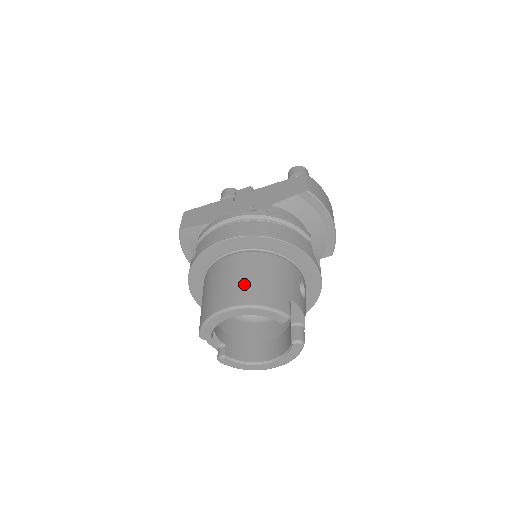
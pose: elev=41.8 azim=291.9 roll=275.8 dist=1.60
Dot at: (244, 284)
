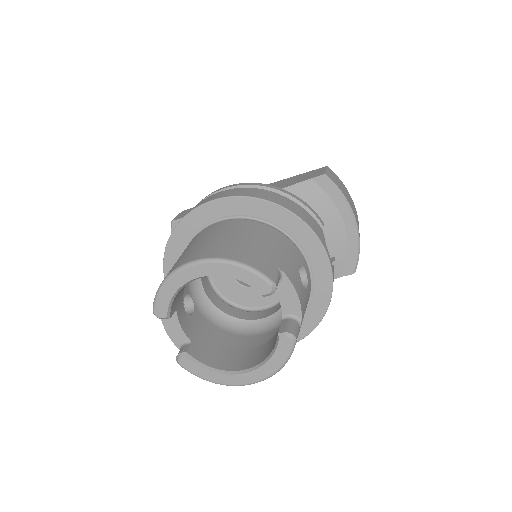
Dot at: (221, 242)
